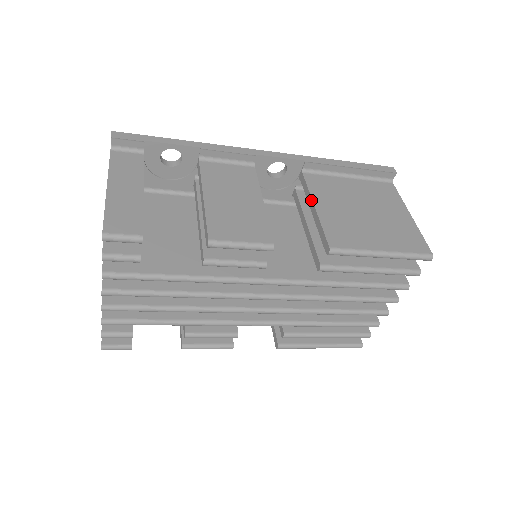
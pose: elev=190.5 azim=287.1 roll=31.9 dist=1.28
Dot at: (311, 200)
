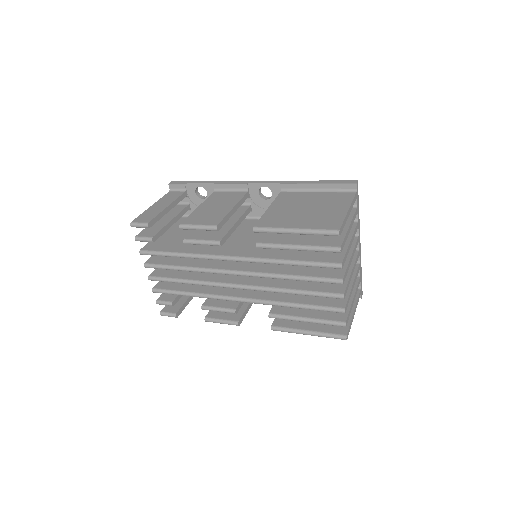
Dot at: (271, 205)
